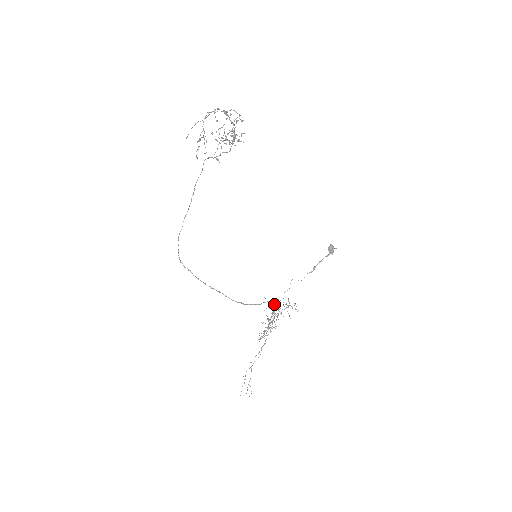
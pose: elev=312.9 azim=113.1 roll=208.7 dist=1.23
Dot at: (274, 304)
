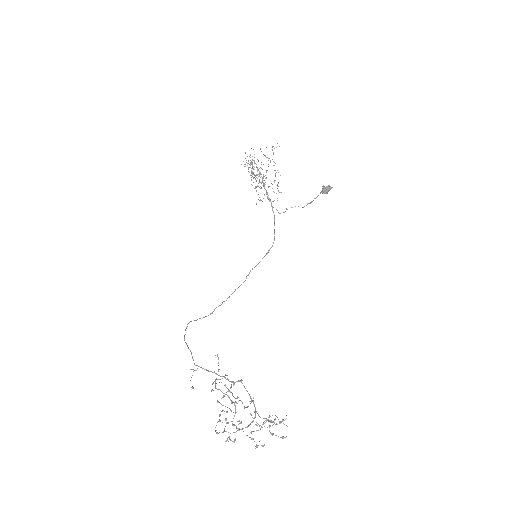
Dot at: occluded
